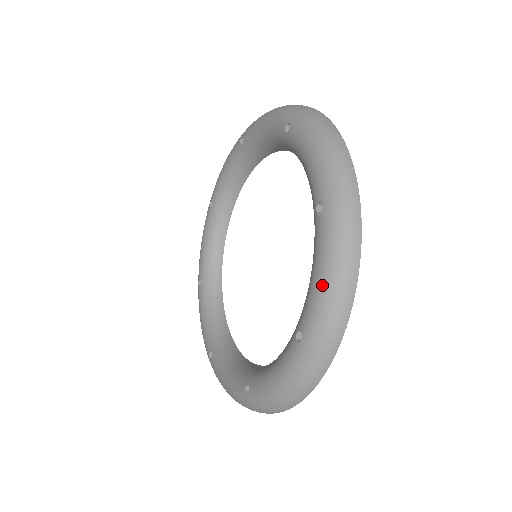
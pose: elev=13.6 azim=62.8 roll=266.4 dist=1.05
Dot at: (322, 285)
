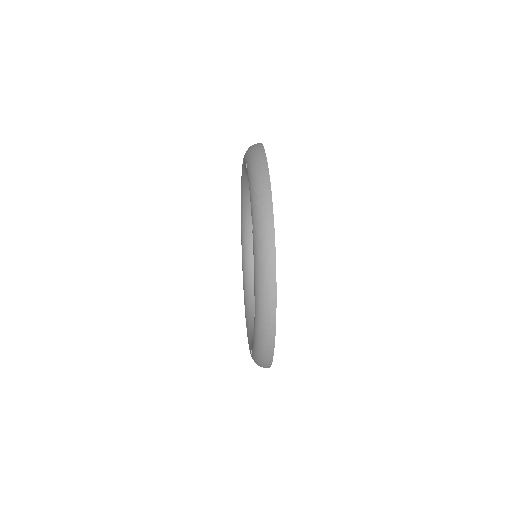
Dot at: (256, 280)
